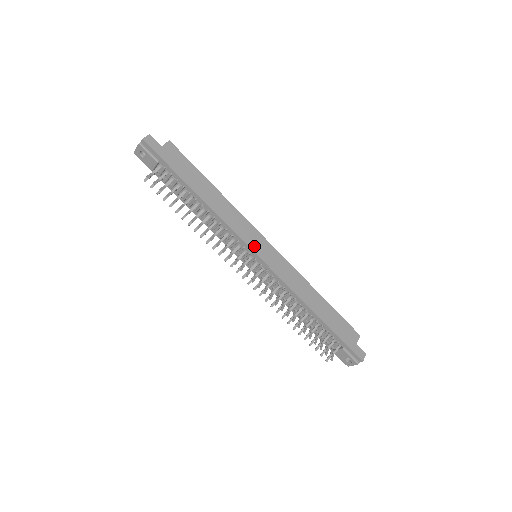
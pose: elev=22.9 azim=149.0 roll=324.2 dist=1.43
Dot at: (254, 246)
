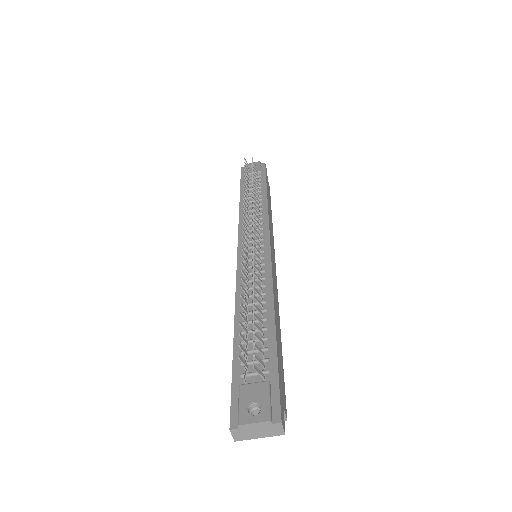
Dot at: (271, 243)
